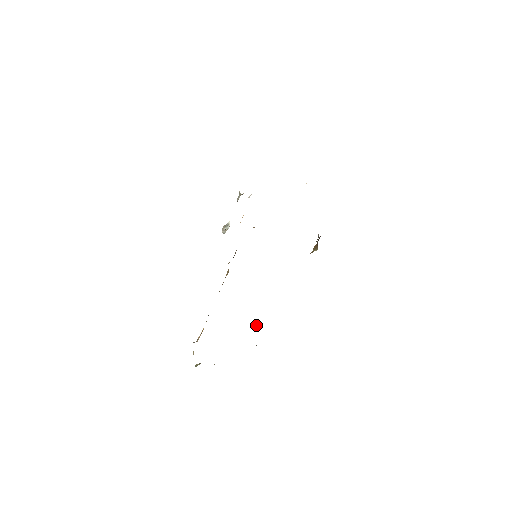
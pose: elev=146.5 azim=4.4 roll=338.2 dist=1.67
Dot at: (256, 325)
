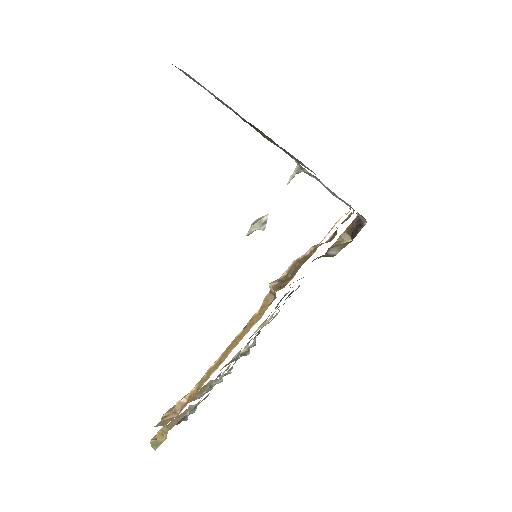
Dot at: (243, 351)
